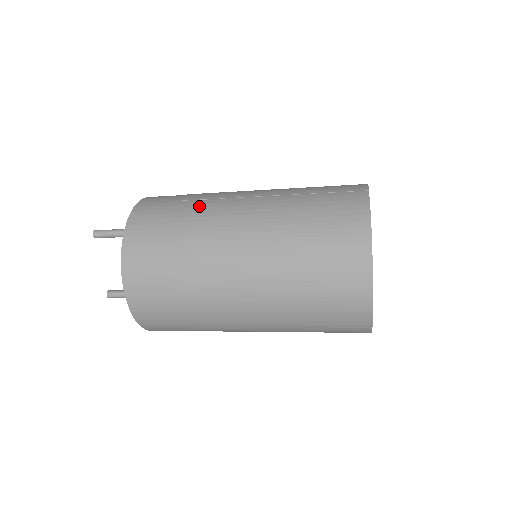
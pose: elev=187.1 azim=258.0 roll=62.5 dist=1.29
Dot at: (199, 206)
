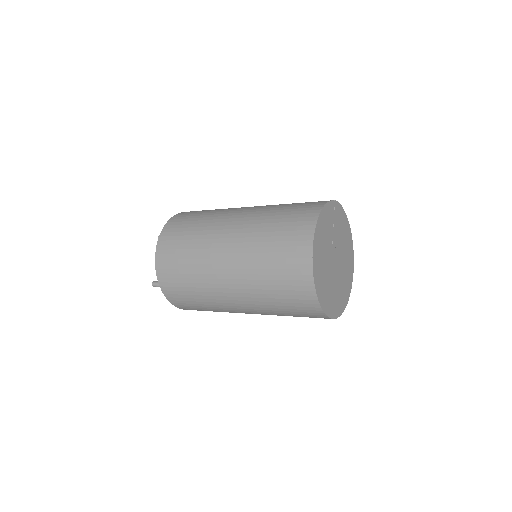
Dot at: occluded
